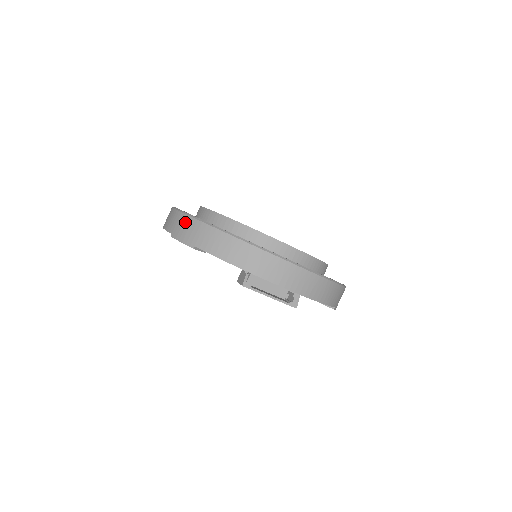
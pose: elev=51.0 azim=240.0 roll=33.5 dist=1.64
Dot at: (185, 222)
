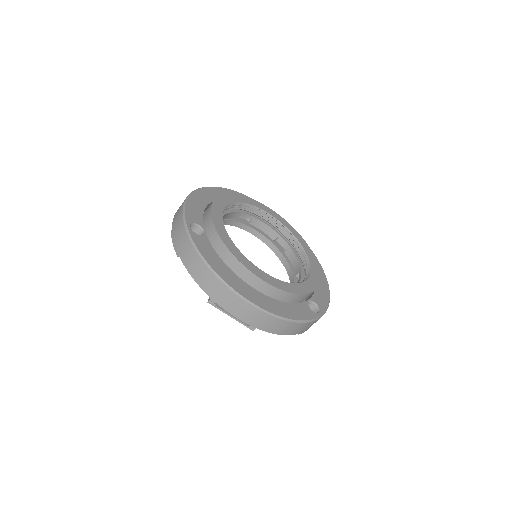
Dot at: (180, 228)
